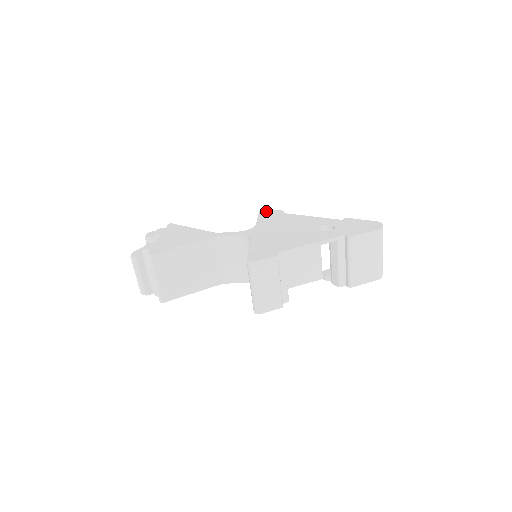
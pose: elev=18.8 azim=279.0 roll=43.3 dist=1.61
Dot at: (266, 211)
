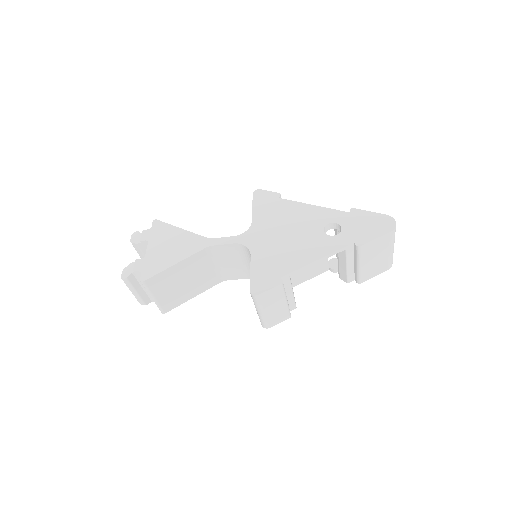
Dot at: (260, 195)
